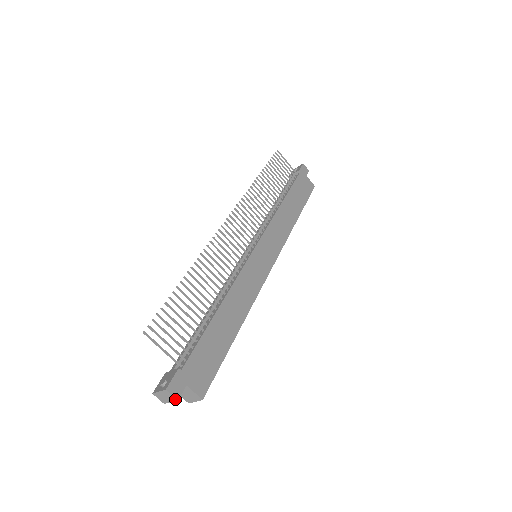
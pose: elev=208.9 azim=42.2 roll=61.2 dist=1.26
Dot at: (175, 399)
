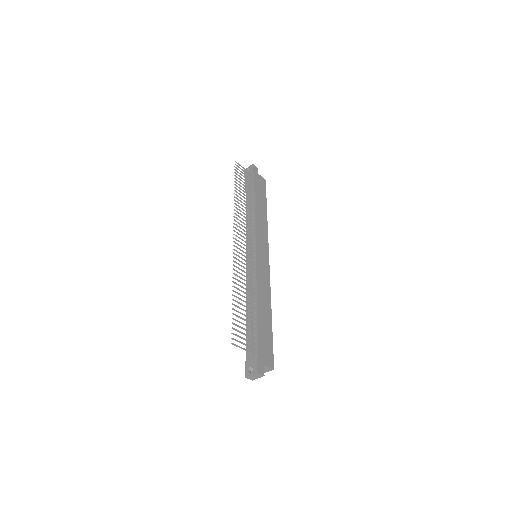
Dot at: (262, 376)
